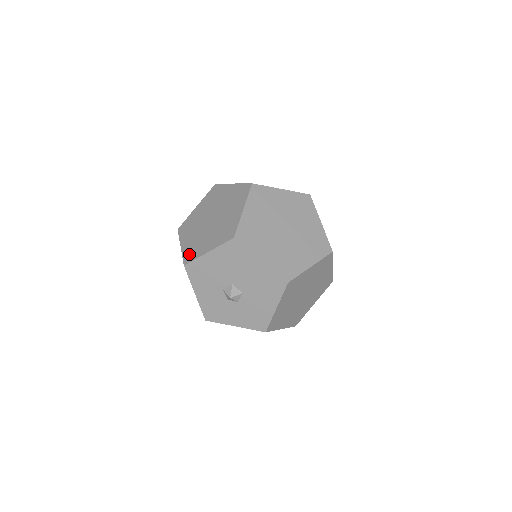
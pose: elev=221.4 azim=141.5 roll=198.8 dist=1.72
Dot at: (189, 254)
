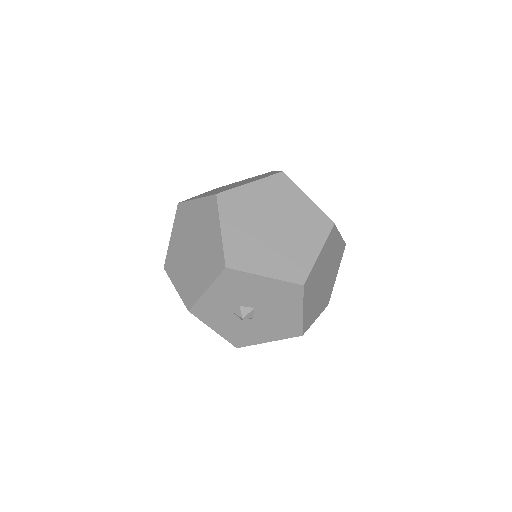
Dot at: (236, 256)
